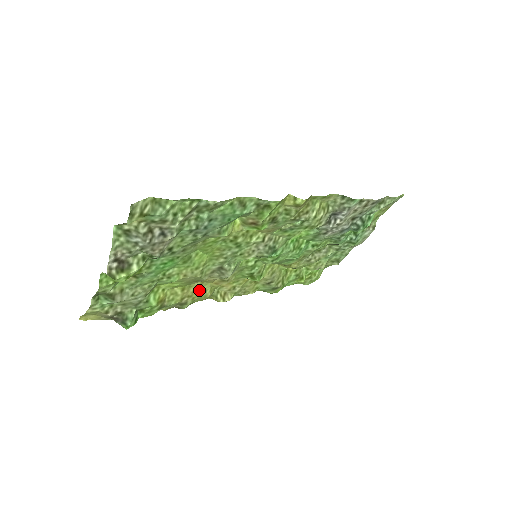
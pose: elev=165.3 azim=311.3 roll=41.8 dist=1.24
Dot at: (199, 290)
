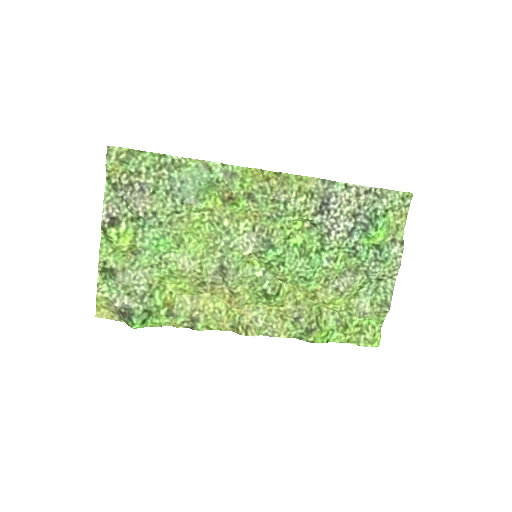
Dot at: (211, 307)
